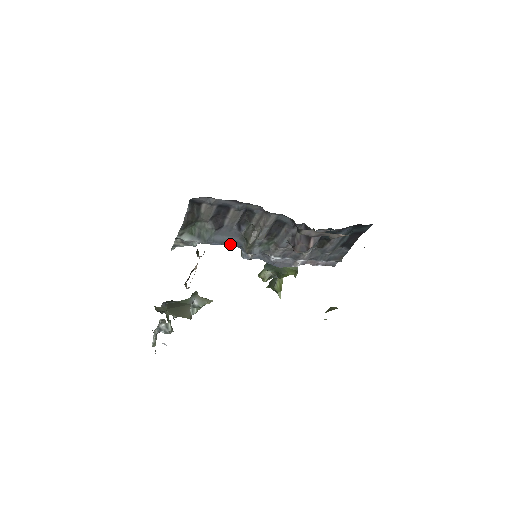
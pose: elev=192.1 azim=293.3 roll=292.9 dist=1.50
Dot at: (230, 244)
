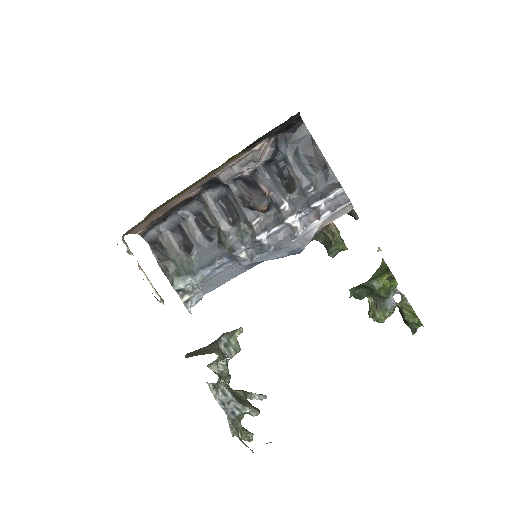
Dot at: (218, 261)
